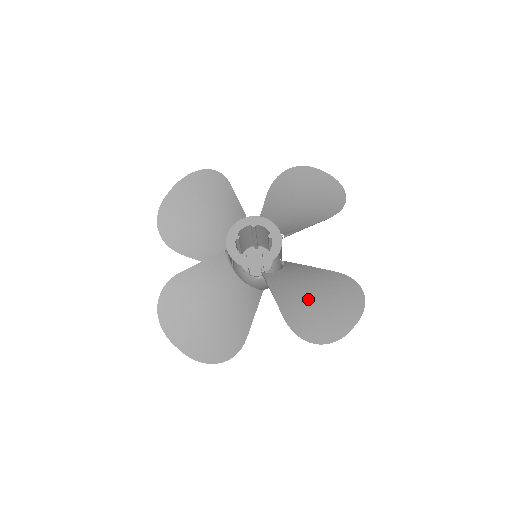
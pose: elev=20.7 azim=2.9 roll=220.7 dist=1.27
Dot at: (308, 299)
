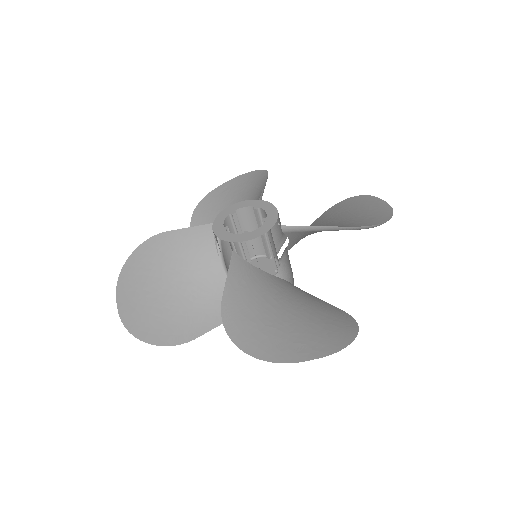
Dot at: (275, 308)
